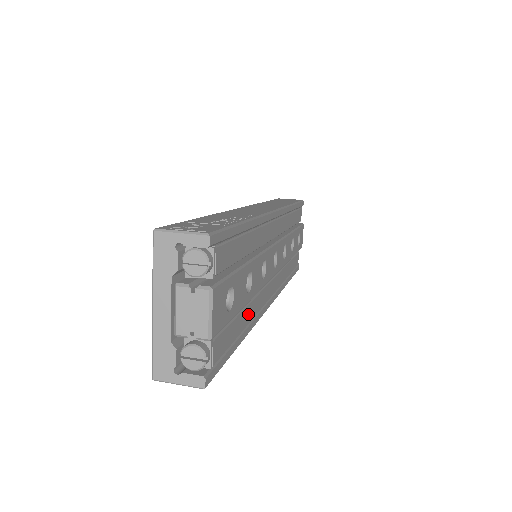
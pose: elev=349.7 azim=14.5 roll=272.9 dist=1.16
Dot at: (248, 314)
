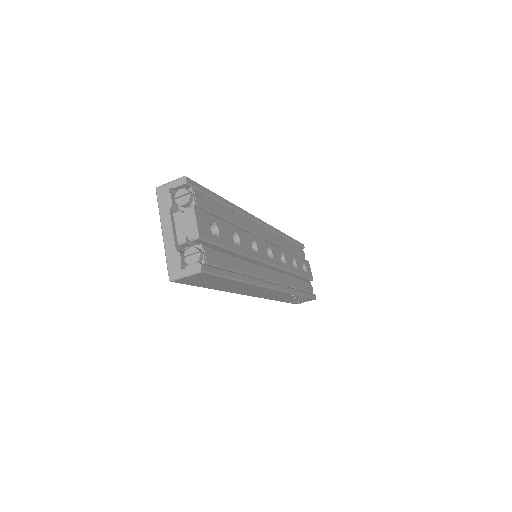
Dot at: (244, 266)
